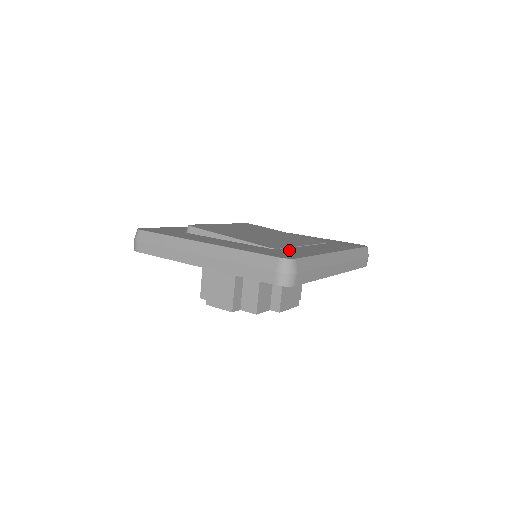
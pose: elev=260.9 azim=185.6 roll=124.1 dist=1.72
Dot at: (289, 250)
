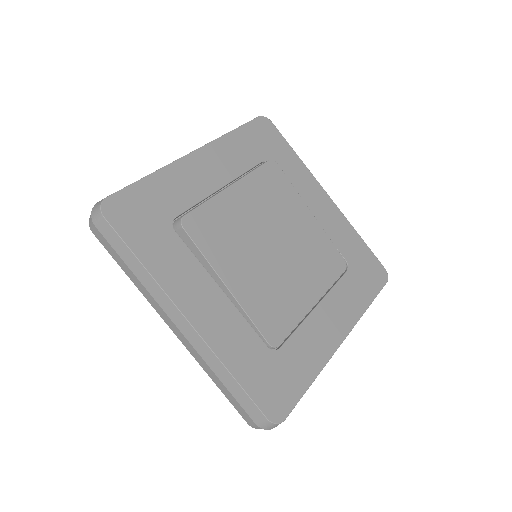
Dot at: (290, 354)
